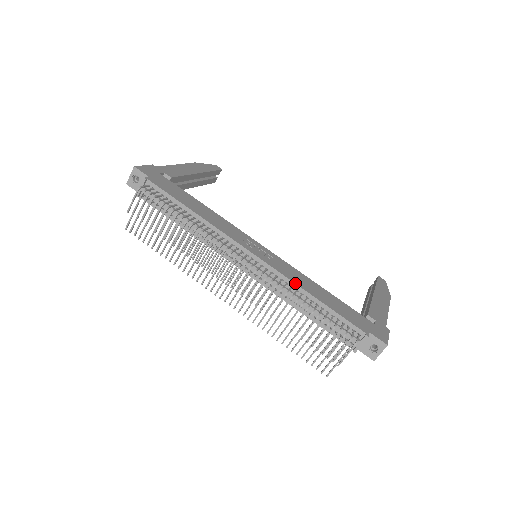
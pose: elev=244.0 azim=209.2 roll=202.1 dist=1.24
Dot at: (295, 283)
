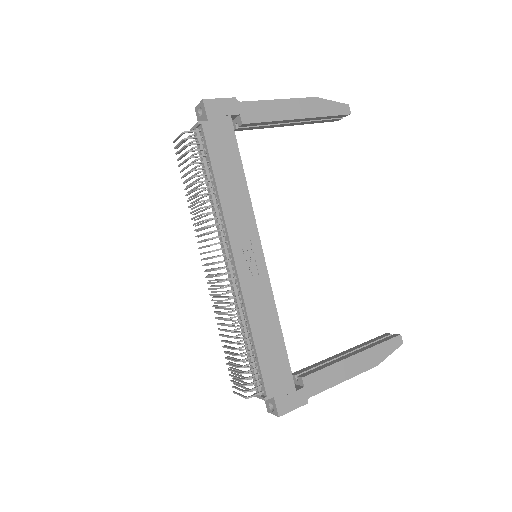
Dot at: (247, 314)
